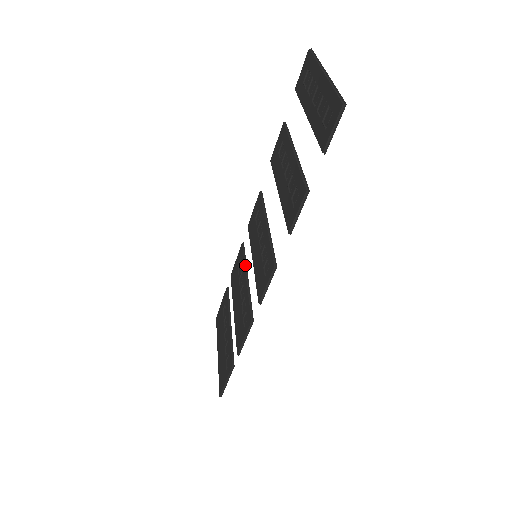
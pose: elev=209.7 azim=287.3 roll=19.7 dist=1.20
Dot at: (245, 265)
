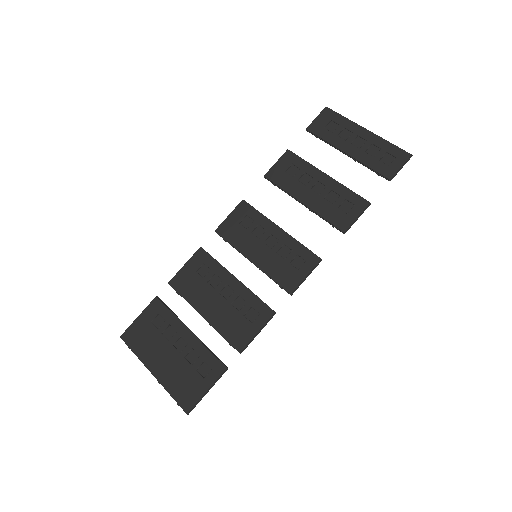
Dot at: (223, 267)
